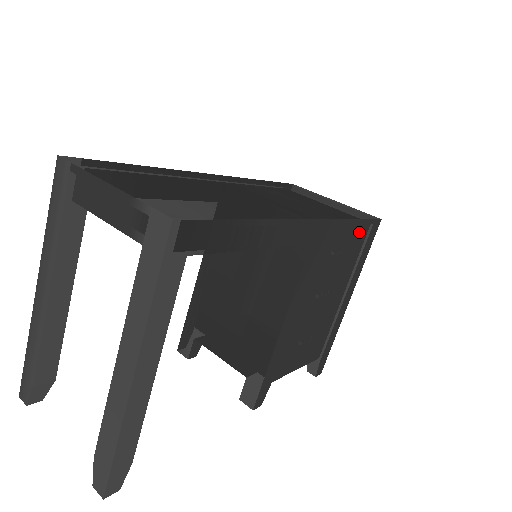
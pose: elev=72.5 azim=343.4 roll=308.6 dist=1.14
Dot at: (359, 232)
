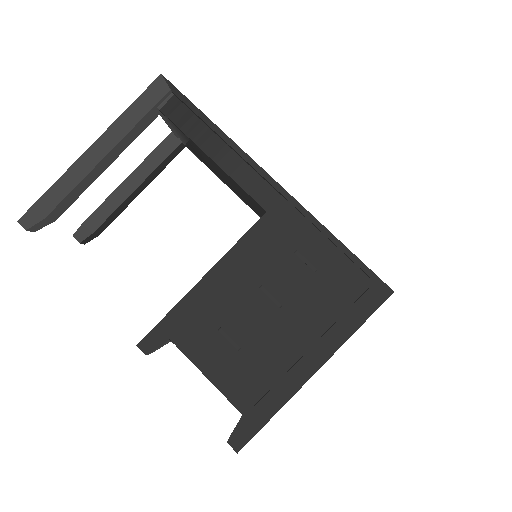
Dot at: (349, 273)
